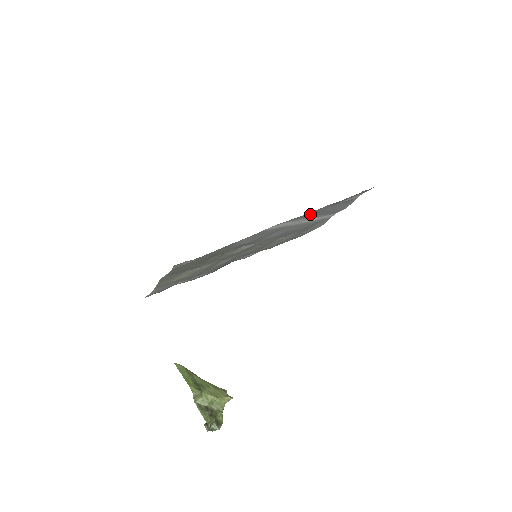
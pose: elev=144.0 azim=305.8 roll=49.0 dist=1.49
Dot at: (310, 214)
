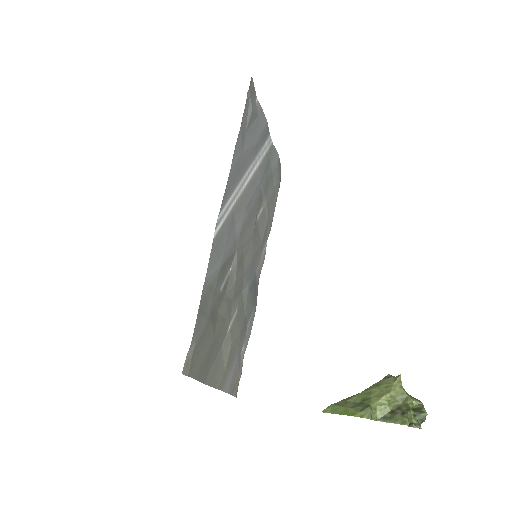
Dot at: (235, 172)
